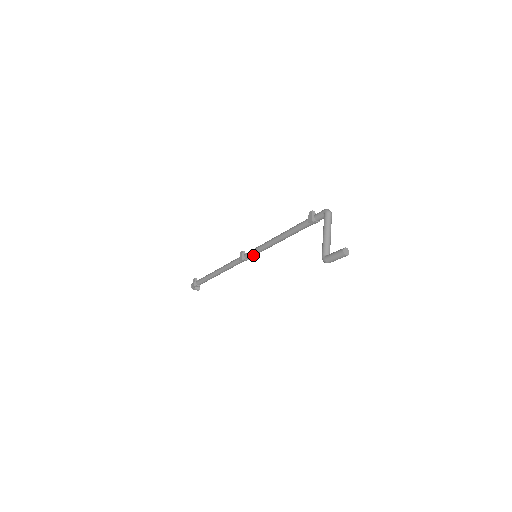
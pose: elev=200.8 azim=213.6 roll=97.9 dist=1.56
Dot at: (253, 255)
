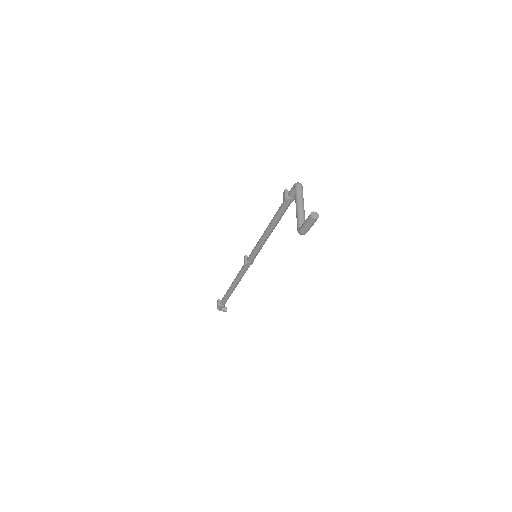
Dot at: (254, 256)
